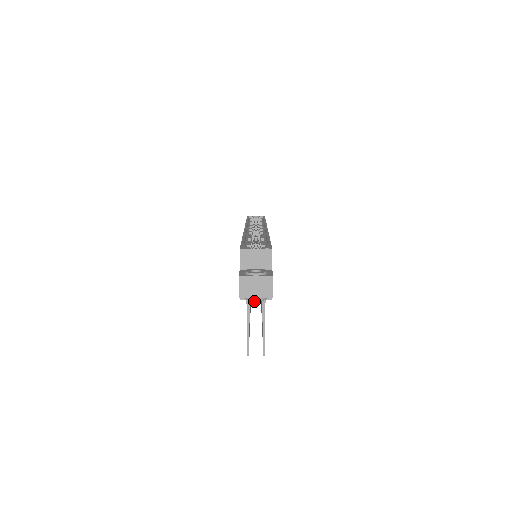
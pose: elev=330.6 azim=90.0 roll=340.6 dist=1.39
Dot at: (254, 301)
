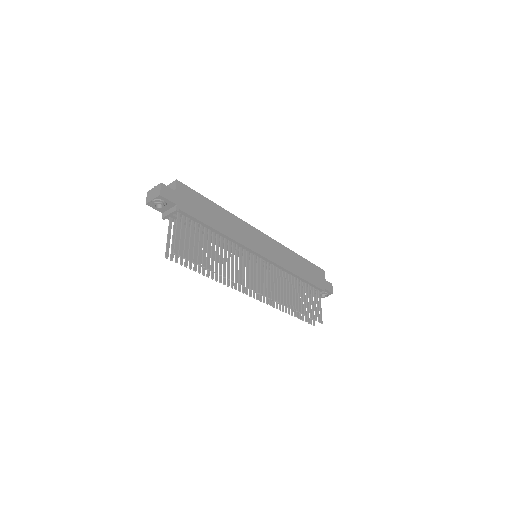
Dot at: (154, 204)
